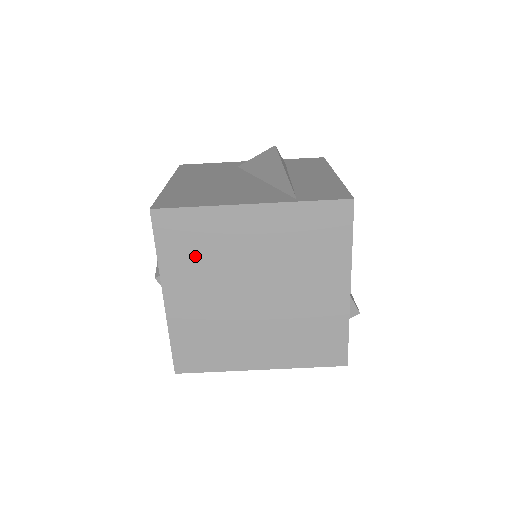
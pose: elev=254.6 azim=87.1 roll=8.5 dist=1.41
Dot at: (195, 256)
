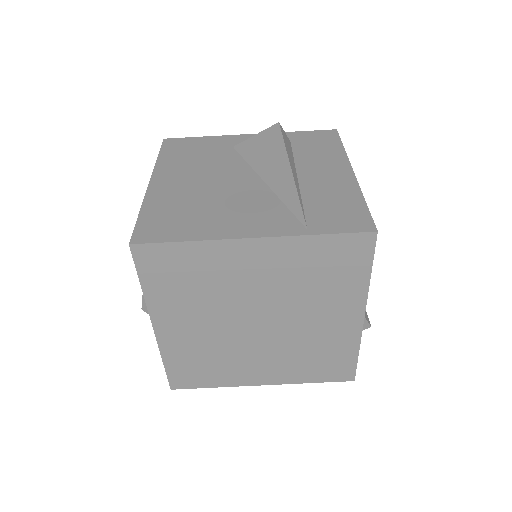
Dot at: (187, 289)
